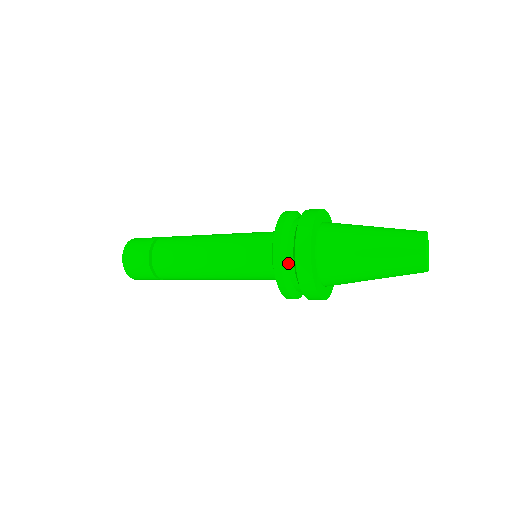
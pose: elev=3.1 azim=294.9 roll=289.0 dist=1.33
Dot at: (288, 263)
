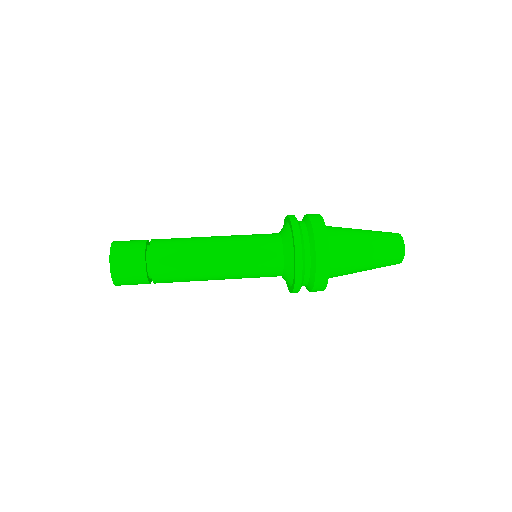
Dot at: (305, 256)
